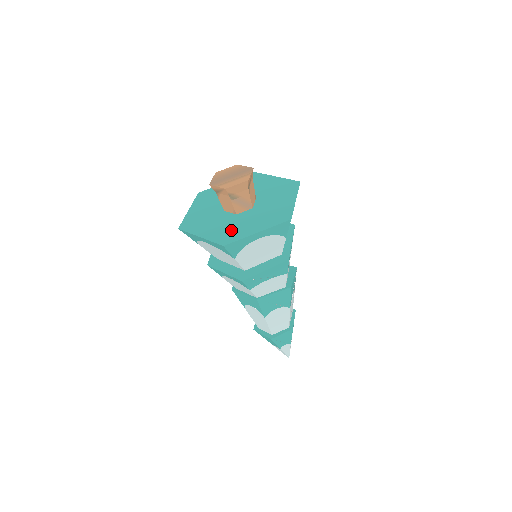
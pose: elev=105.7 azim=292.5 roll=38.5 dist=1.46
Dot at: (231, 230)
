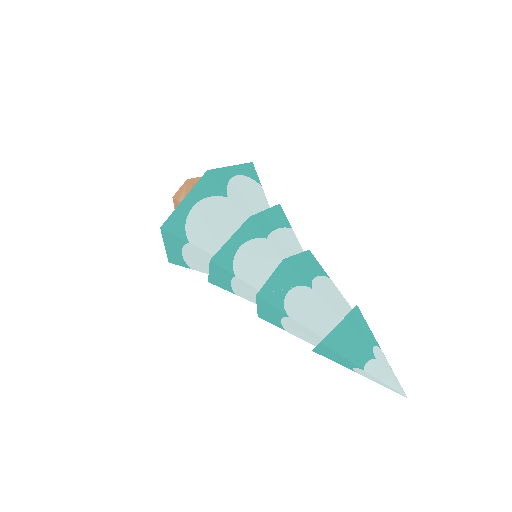
Dot at: occluded
